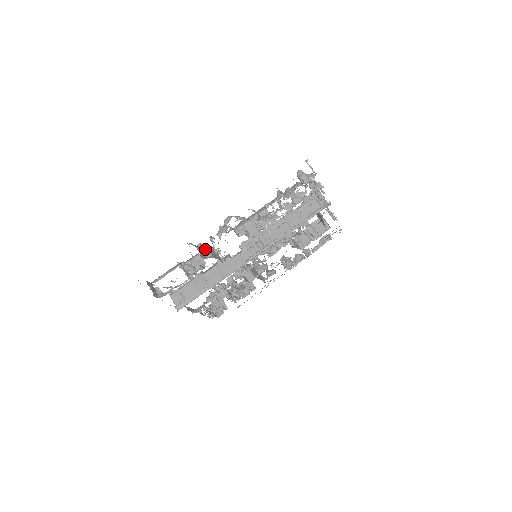
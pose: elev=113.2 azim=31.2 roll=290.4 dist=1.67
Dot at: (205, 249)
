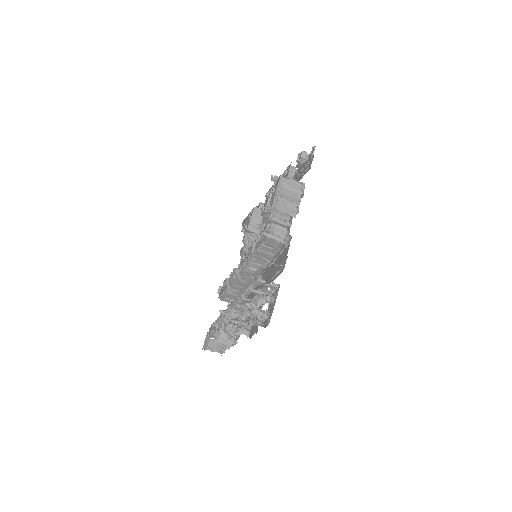
Dot at: occluded
